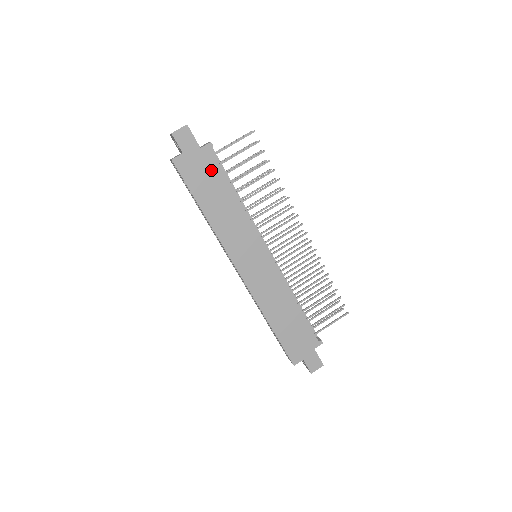
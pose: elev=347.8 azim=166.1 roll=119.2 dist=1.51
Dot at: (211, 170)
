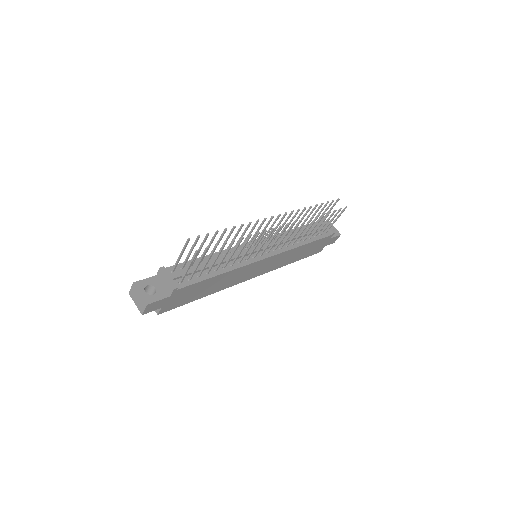
Dot at: (189, 290)
